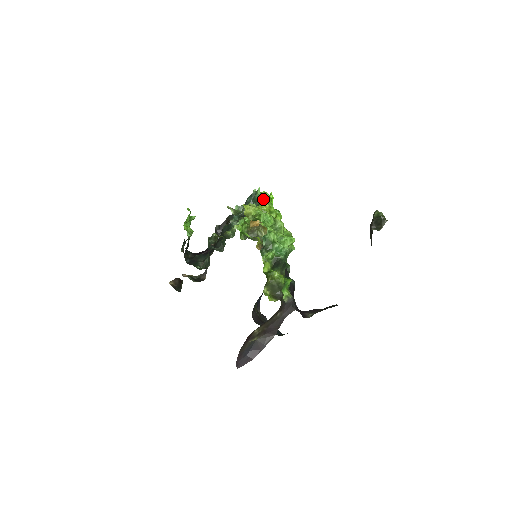
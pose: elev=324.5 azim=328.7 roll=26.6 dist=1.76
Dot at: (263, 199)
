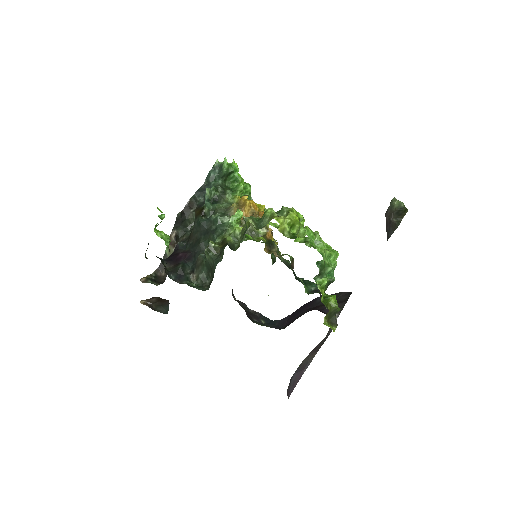
Dot at: (231, 173)
